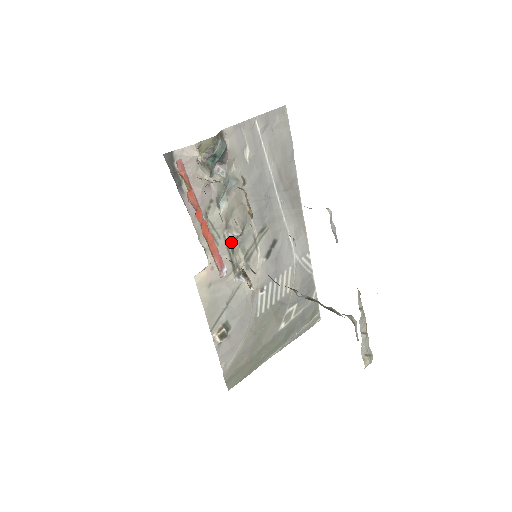
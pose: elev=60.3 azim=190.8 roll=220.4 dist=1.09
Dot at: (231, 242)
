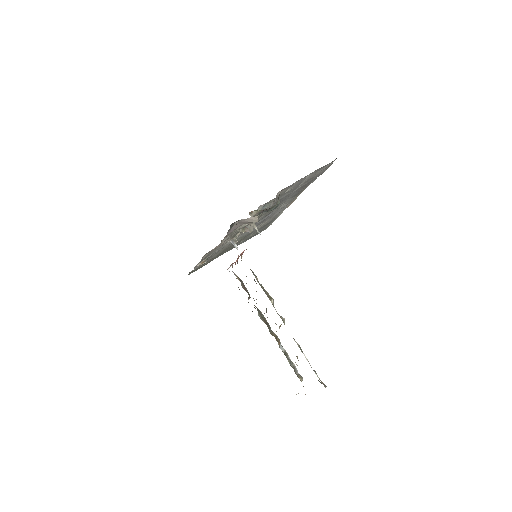
Dot at: occluded
